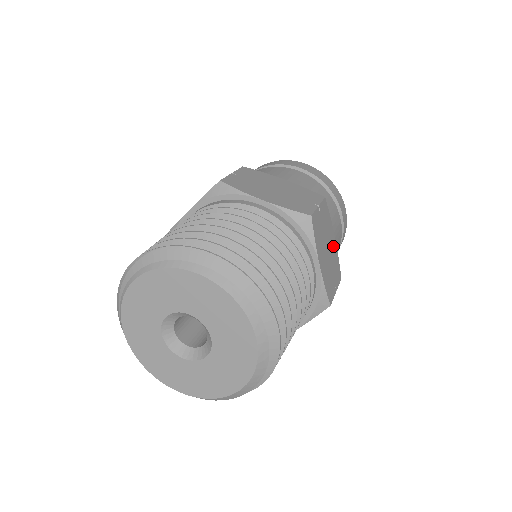
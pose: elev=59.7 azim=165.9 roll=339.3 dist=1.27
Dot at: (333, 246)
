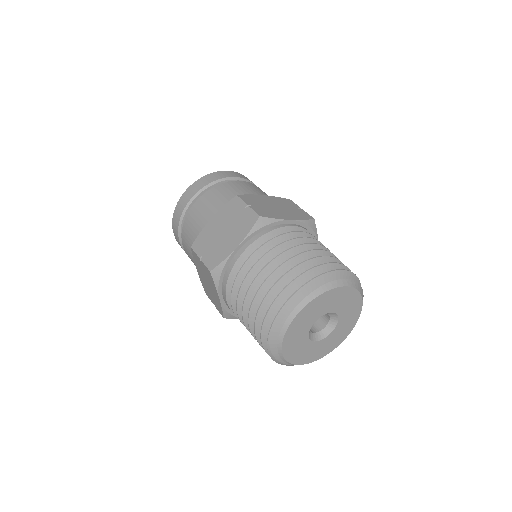
Dot at: (270, 200)
